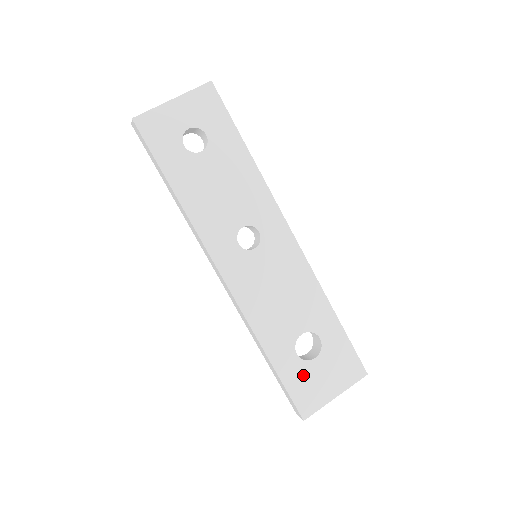
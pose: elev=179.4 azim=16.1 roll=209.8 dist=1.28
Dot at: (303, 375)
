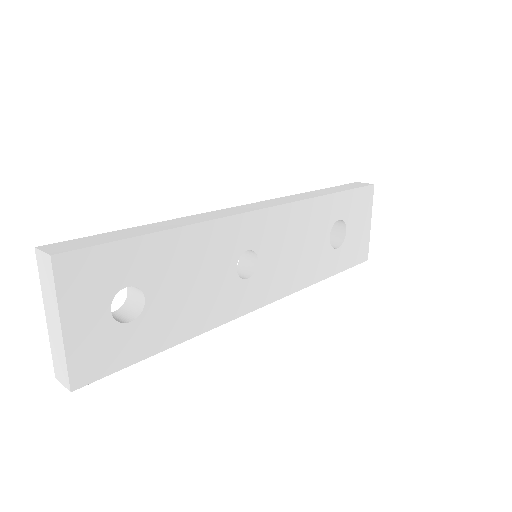
Dot at: (349, 249)
